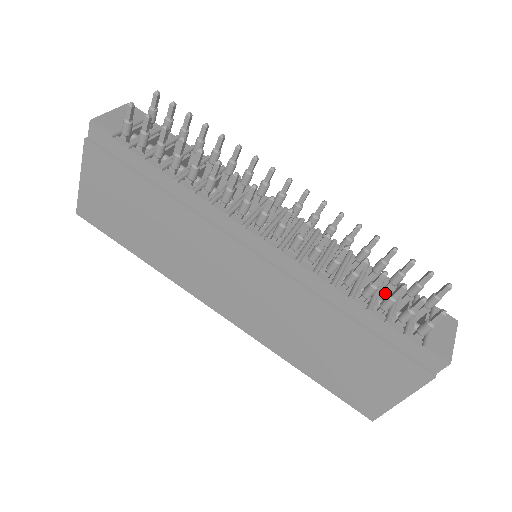
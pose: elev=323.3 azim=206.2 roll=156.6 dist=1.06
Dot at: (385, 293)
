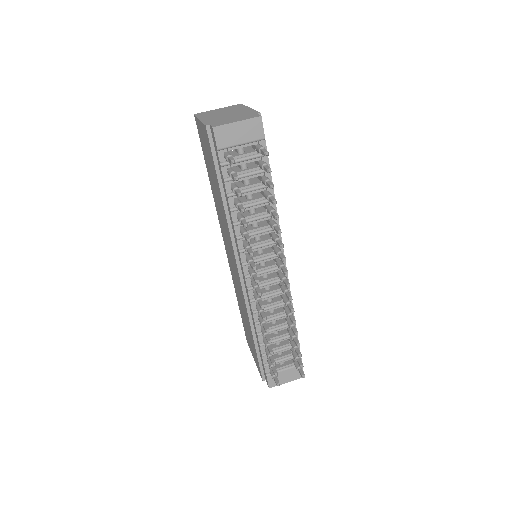
Dot at: occluded
